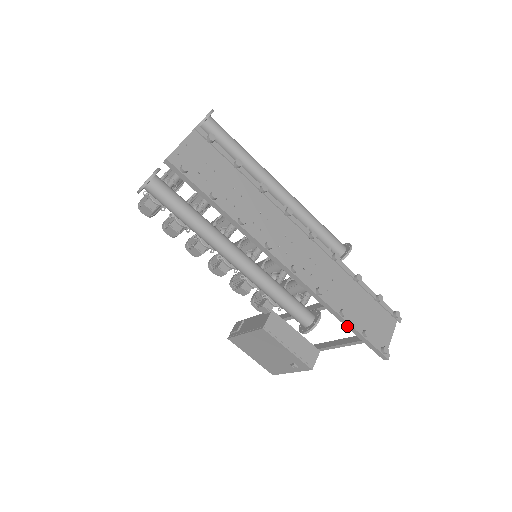
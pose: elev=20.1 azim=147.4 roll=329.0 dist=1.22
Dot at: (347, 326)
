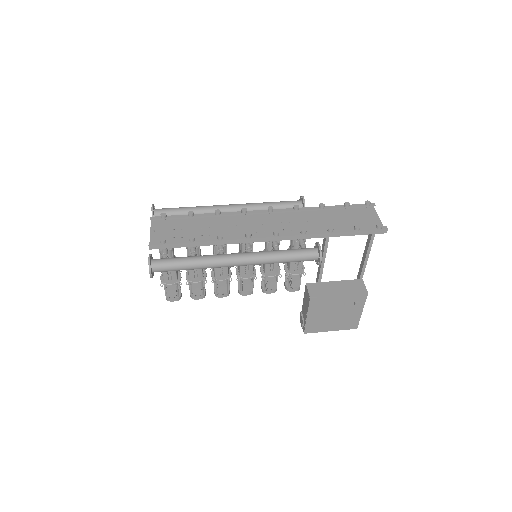
Dot at: (342, 235)
